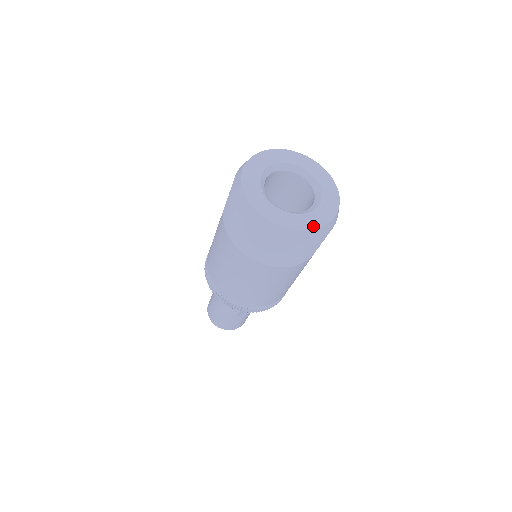
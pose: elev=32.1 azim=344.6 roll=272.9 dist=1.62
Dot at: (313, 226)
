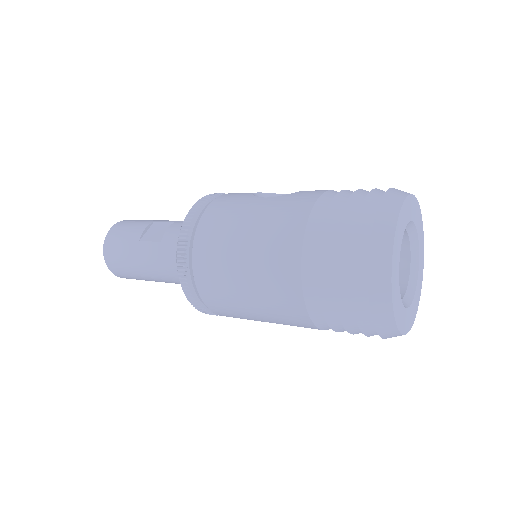
Dot at: (416, 311)
